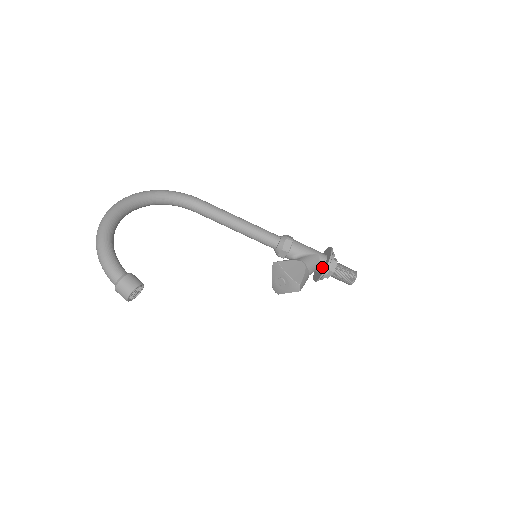
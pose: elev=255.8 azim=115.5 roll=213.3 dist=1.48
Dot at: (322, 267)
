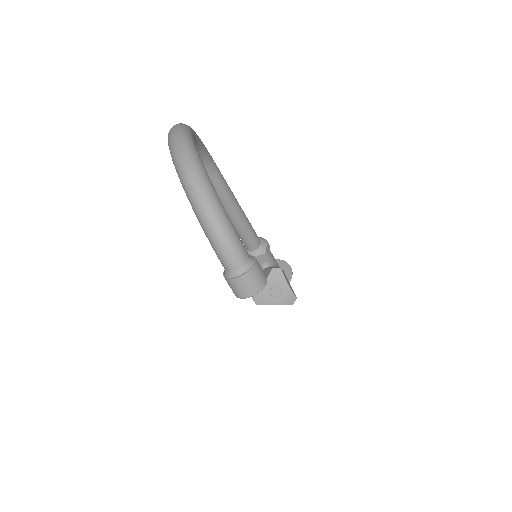
Dot at: occluded
